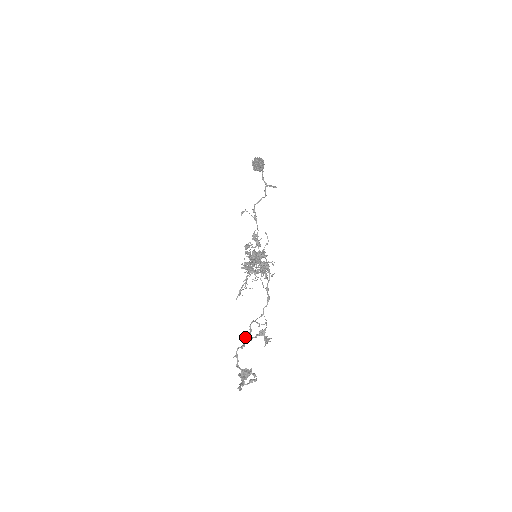
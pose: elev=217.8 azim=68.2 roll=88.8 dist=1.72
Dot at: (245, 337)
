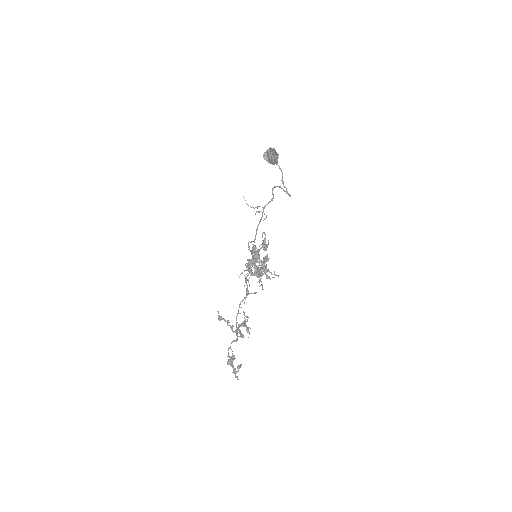
Dot at: (232, 328)
